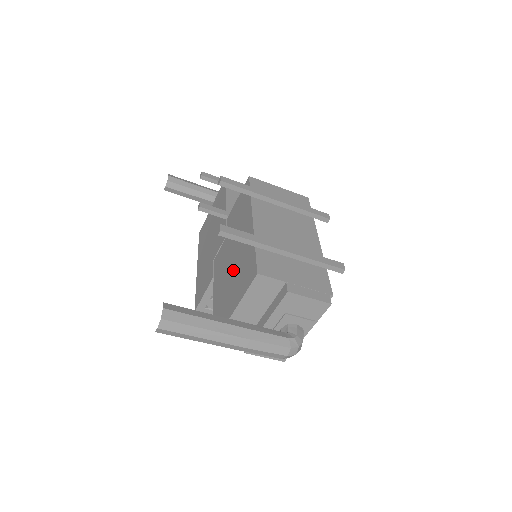
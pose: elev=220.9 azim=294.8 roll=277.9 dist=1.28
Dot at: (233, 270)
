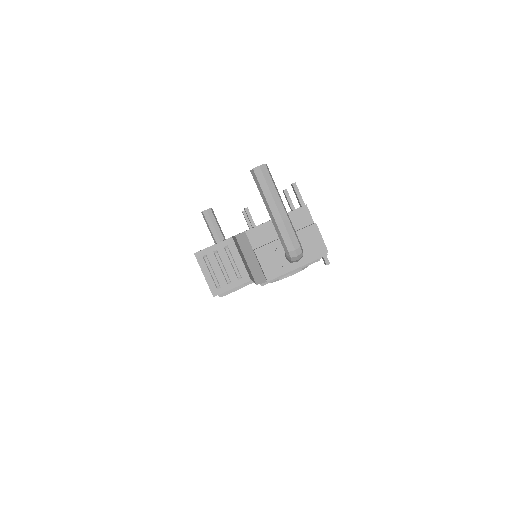
Dot at: (269, 220)
